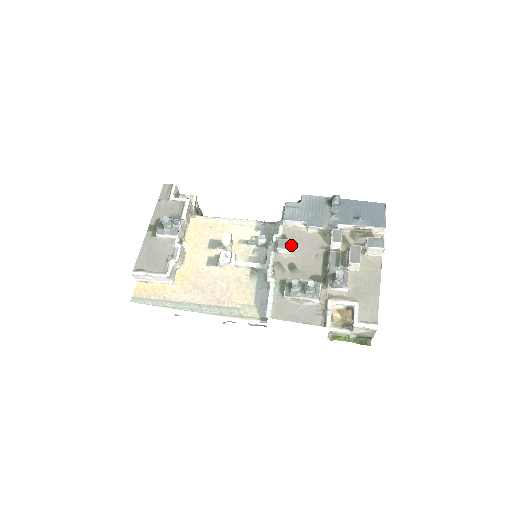
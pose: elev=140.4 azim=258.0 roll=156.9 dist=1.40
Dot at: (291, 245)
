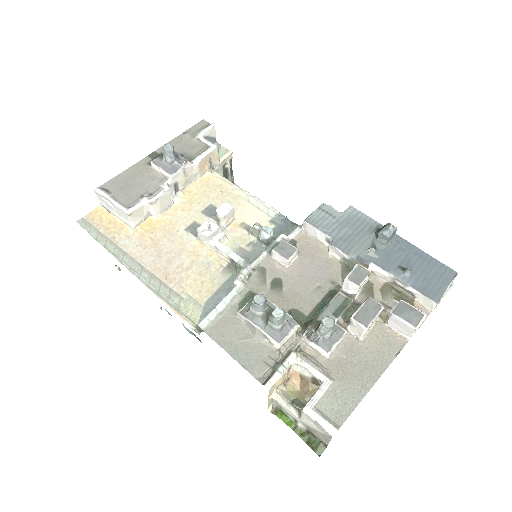
Dot at: (292, 255)
